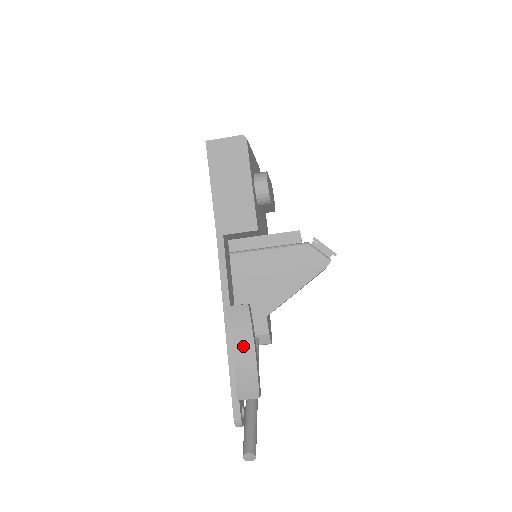
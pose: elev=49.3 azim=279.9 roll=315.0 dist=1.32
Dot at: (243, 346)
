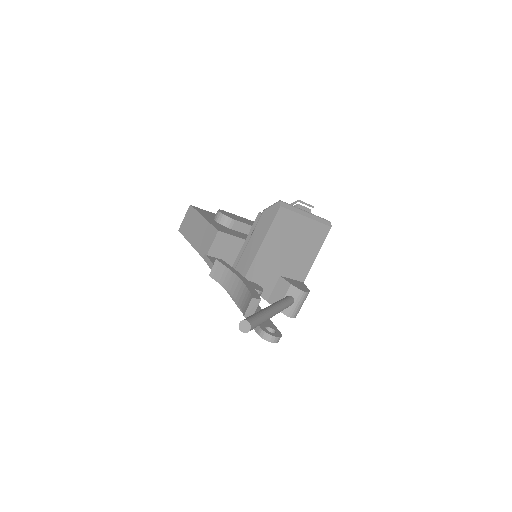
Dot at: (234, 286)
